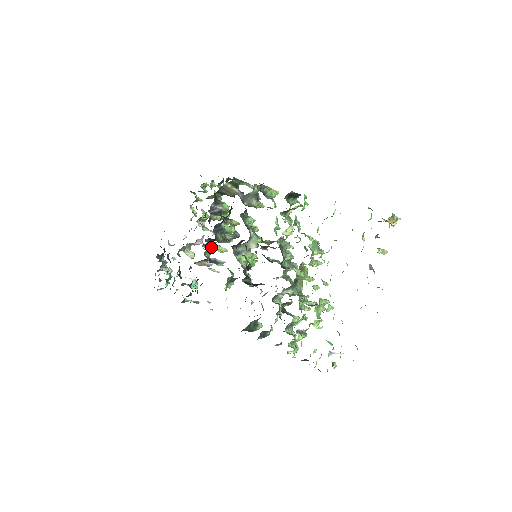
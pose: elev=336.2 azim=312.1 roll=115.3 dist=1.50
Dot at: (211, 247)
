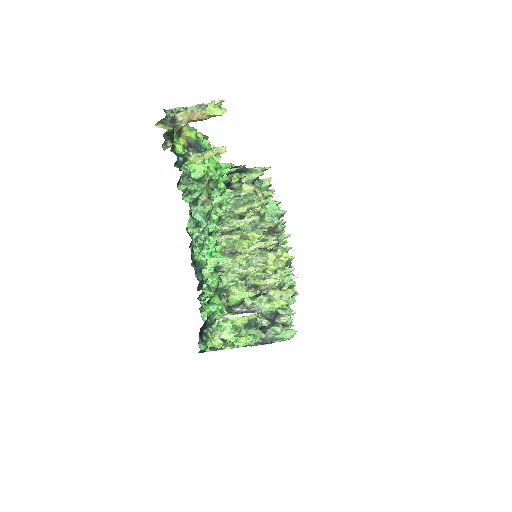
Dot at: occluded
